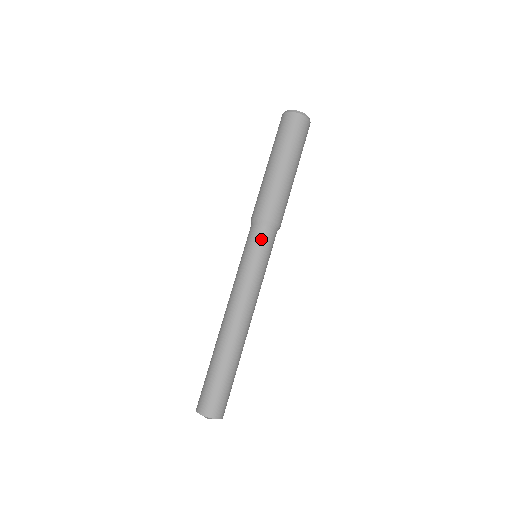
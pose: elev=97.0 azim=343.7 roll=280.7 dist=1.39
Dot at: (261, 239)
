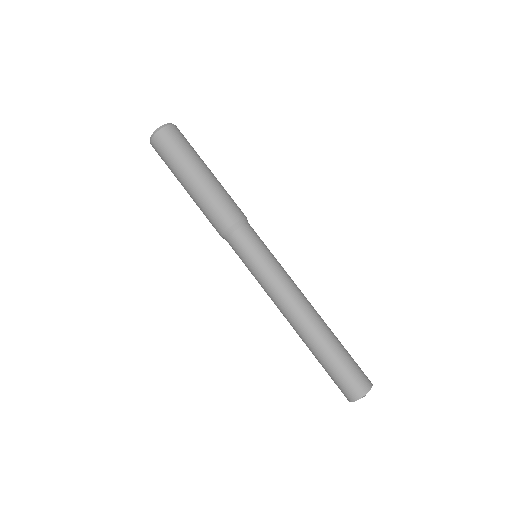
Dot at: (244, 242)
